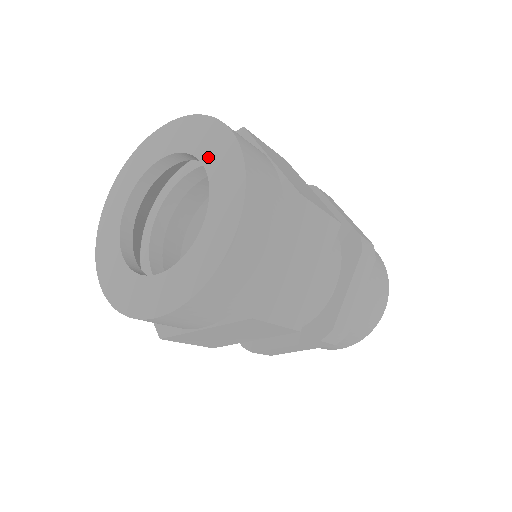
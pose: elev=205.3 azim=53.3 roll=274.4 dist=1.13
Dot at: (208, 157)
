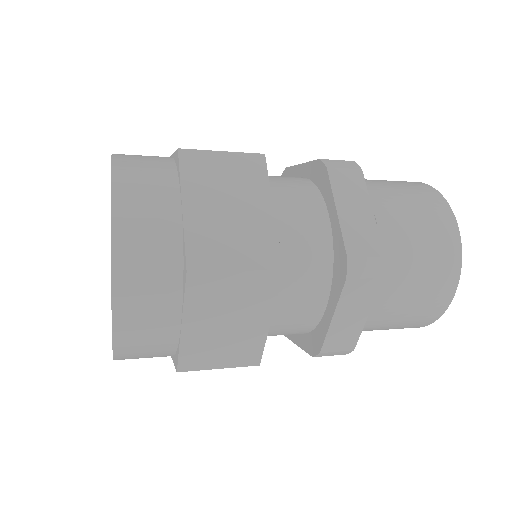
Dot at: occluded
